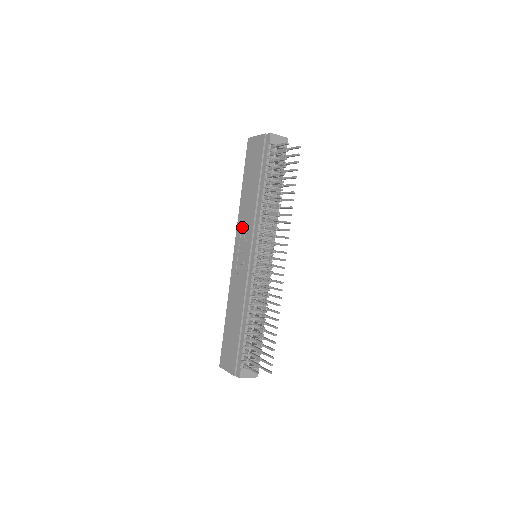
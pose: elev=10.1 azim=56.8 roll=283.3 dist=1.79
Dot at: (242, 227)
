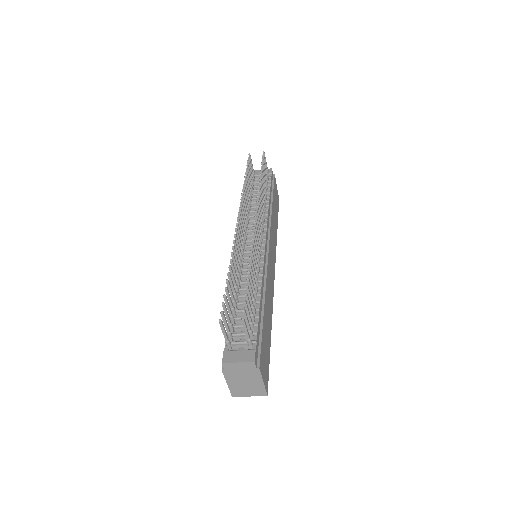
Dot at: occluded
